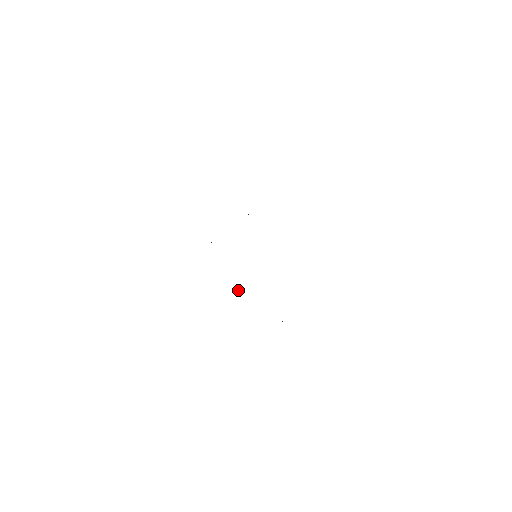
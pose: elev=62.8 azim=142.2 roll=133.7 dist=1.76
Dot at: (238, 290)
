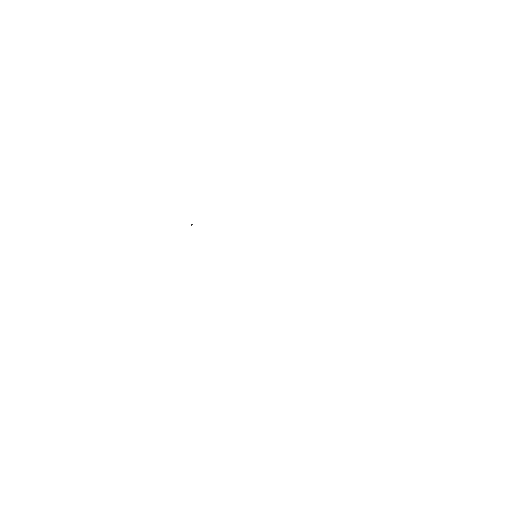
Dot at: occluded
